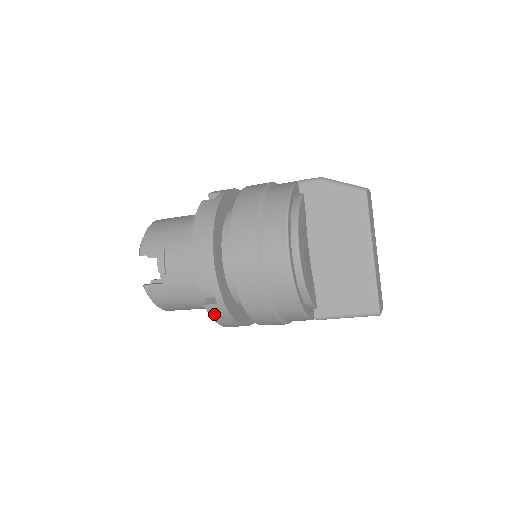
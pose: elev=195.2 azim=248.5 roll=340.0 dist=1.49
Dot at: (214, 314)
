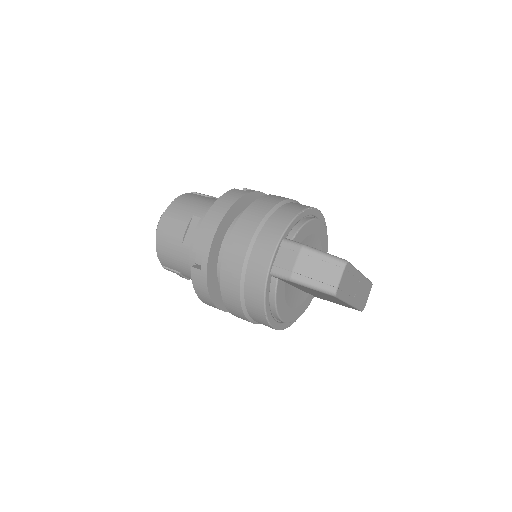
Dot at: occluded
